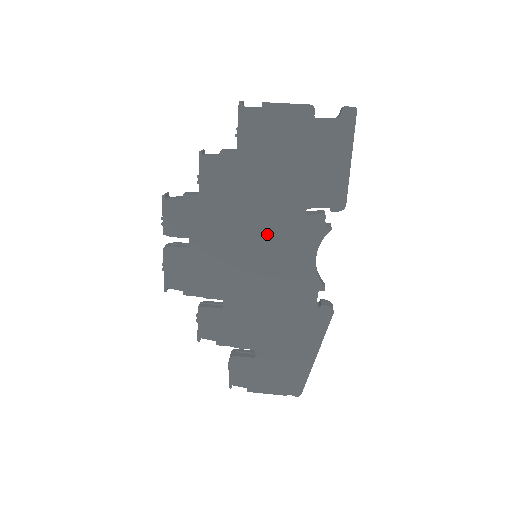
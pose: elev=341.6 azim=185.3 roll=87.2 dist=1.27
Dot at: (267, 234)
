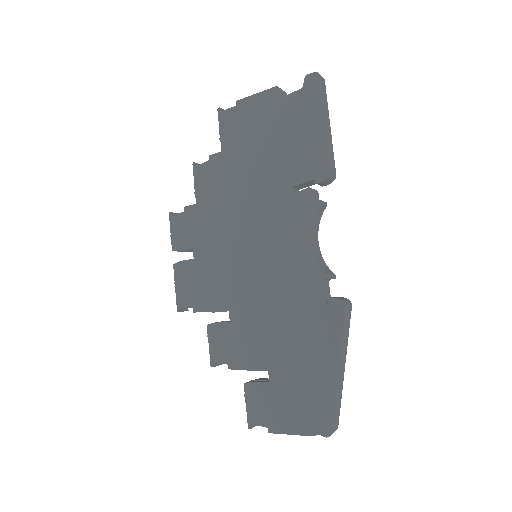
Dot at: (259, 226)
